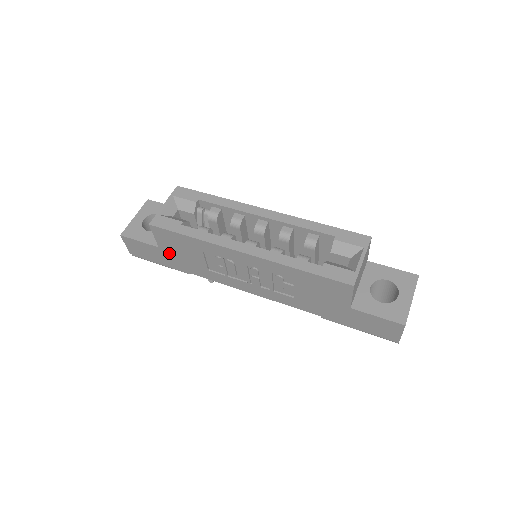
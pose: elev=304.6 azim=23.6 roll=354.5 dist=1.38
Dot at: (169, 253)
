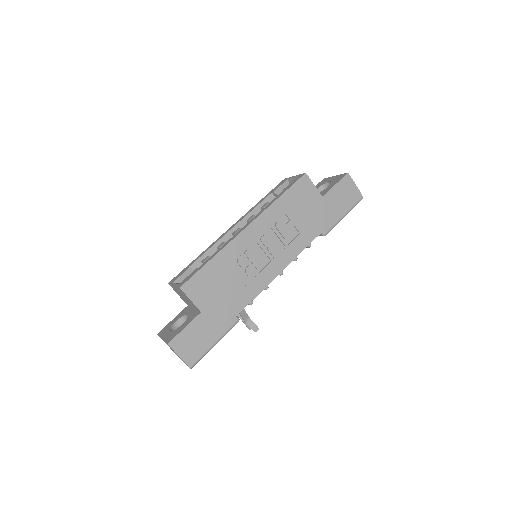
Dot at: (211, 308)
